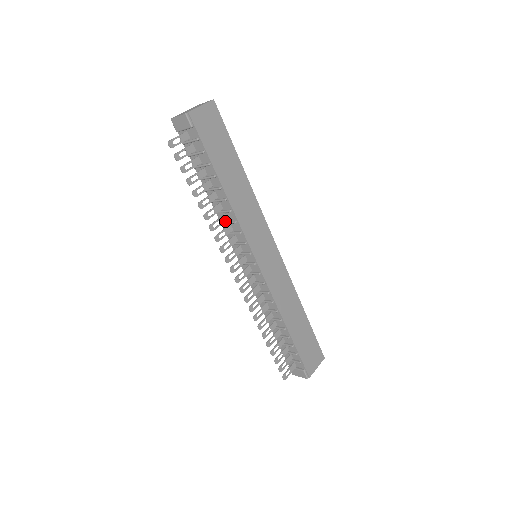
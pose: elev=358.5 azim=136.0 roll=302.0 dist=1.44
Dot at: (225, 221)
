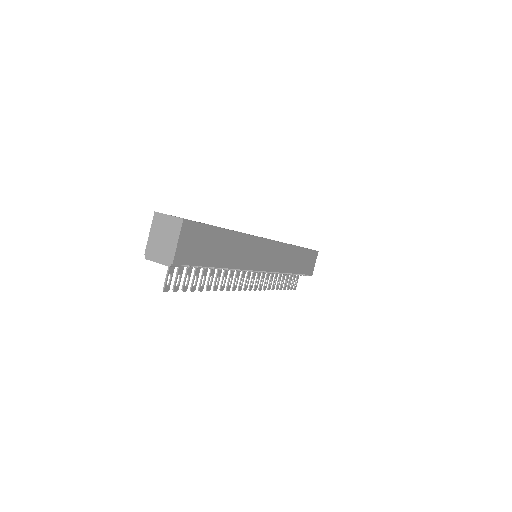
Dot at: (228, 270)
